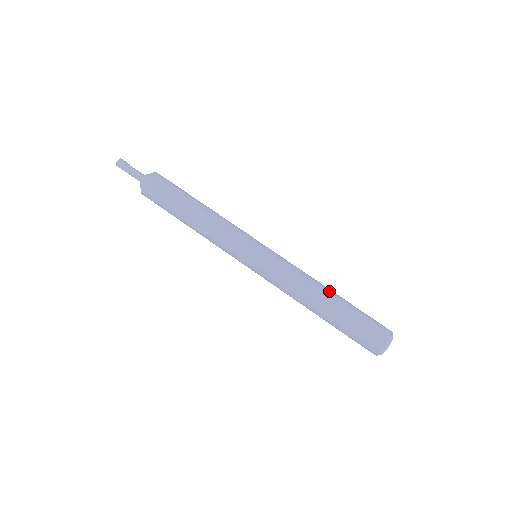
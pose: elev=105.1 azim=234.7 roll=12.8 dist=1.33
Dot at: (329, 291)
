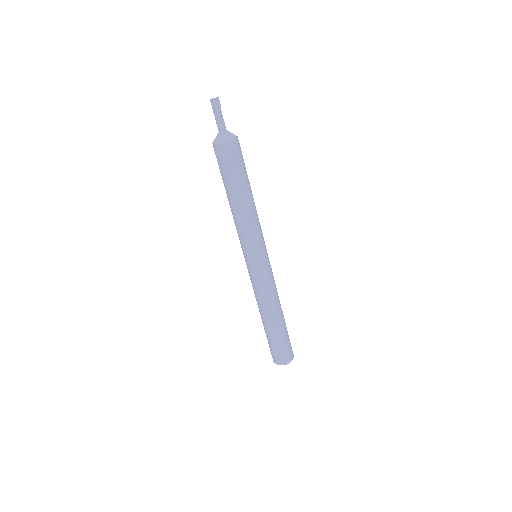
Dot at: (275, 317)
